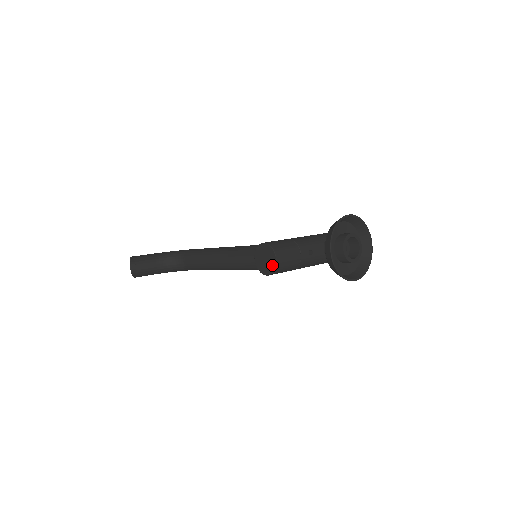
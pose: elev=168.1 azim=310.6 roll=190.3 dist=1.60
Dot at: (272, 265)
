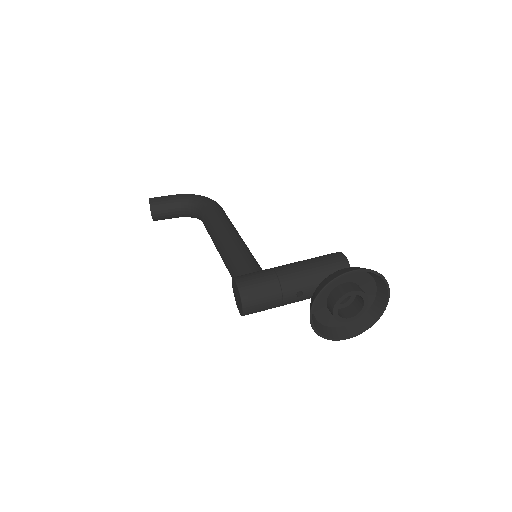
Dot at: (241, 309)
